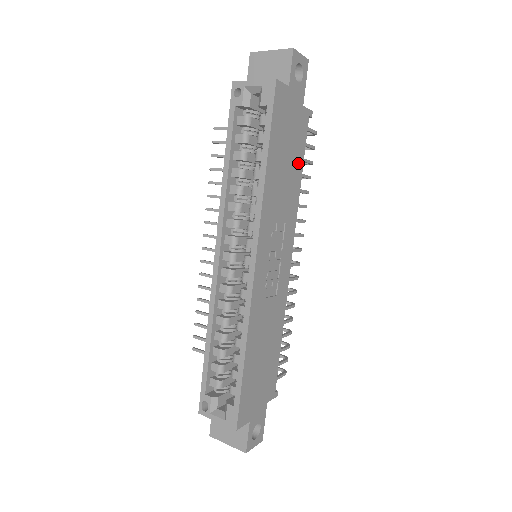
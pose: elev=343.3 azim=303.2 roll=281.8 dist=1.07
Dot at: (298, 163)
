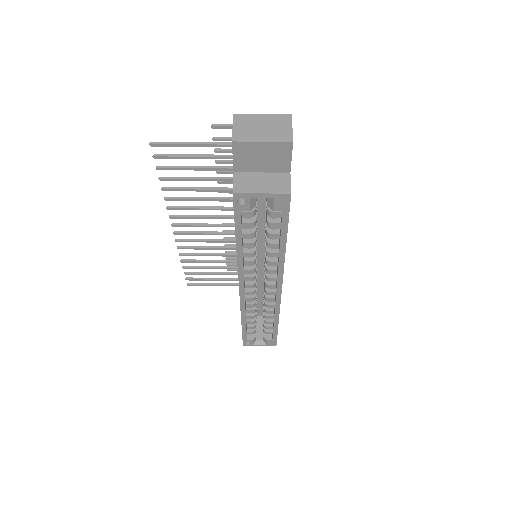
Dot at: occluded
